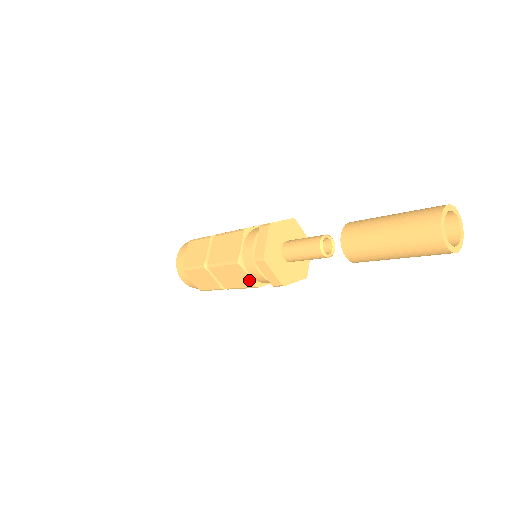
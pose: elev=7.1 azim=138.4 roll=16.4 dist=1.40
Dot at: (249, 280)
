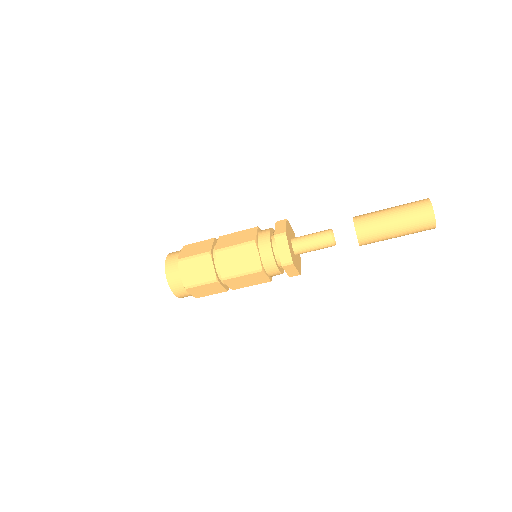
Dot at: (266, 279)
